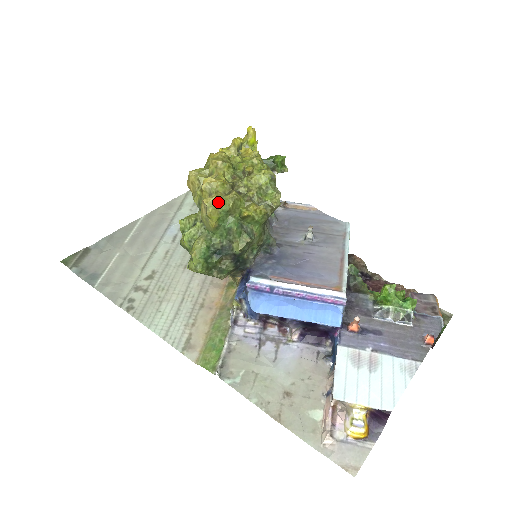
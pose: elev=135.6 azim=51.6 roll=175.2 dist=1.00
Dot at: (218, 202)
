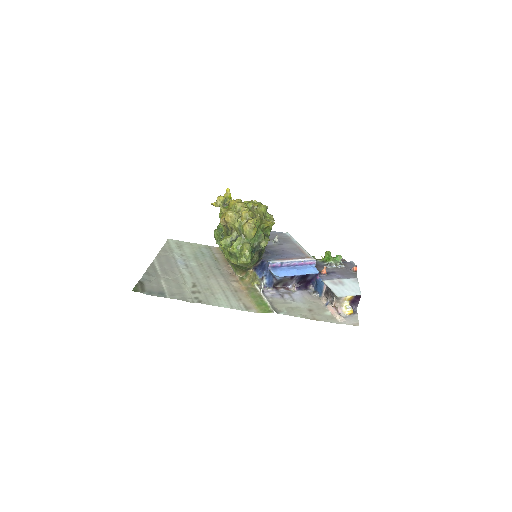
Dot at: (256, 221)
